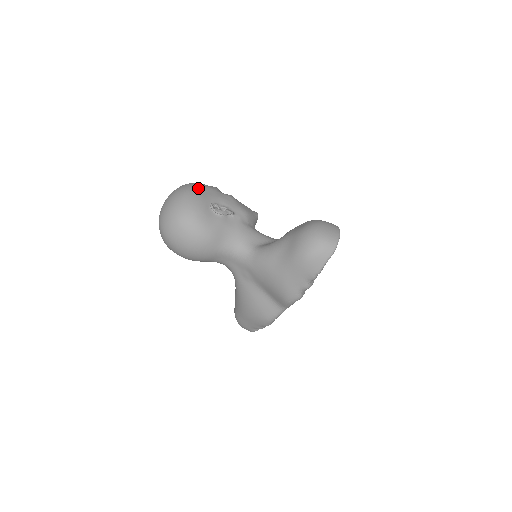
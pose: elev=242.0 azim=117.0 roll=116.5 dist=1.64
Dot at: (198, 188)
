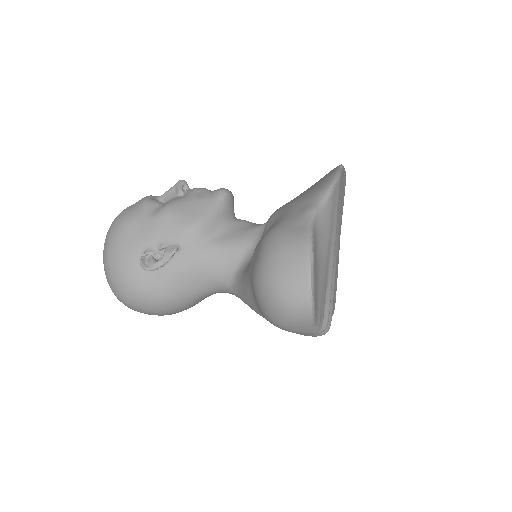
Dot at: (118, 237)
